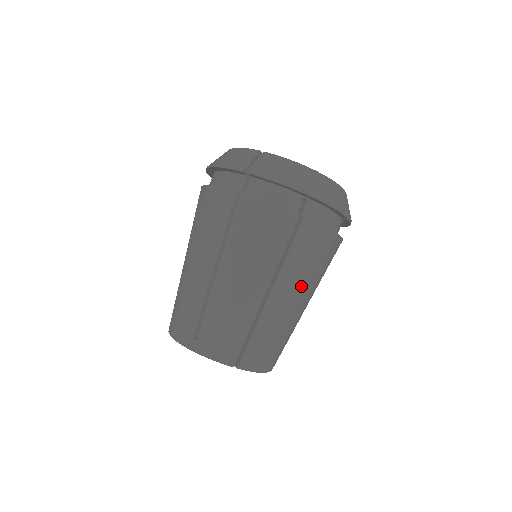
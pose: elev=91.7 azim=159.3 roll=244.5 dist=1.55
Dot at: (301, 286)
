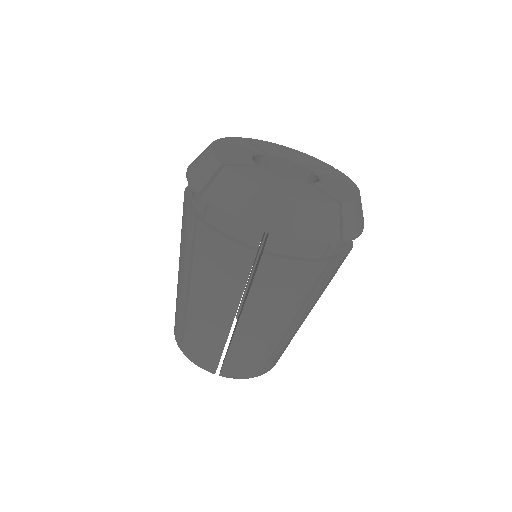
Dot at: (277, 314)
